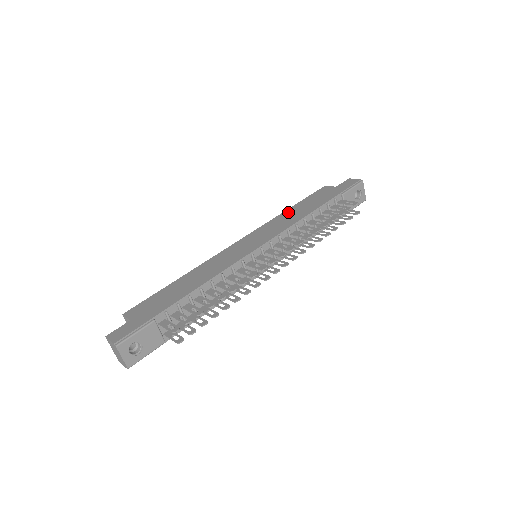
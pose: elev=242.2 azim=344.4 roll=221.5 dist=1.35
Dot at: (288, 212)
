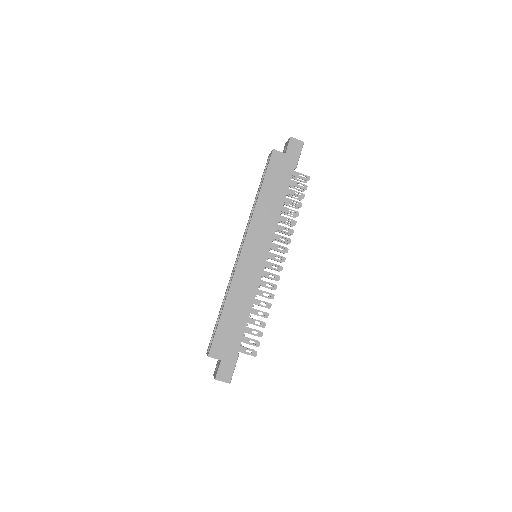
Dot at: (262, 202)
